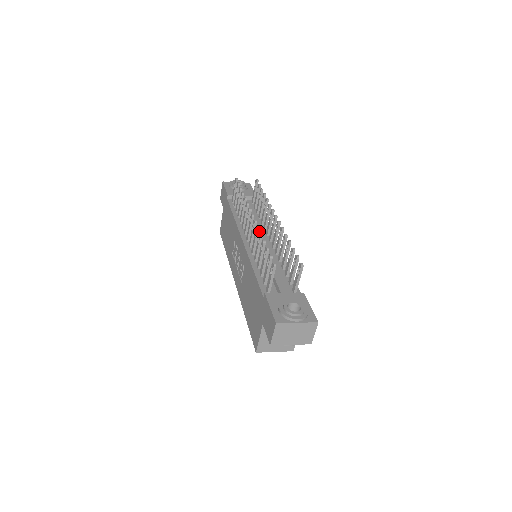
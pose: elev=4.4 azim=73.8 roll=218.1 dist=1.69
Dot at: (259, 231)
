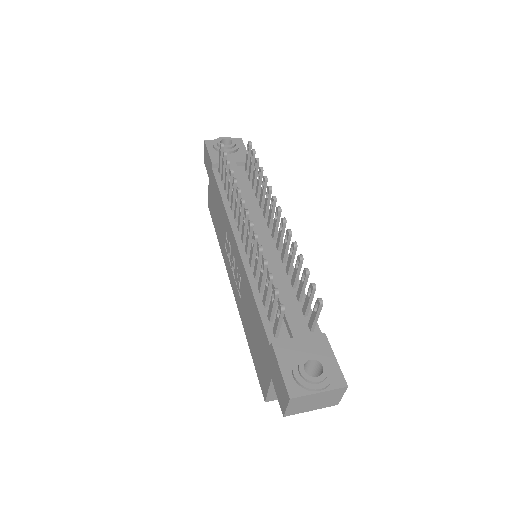
Dot at: (257, 225)
